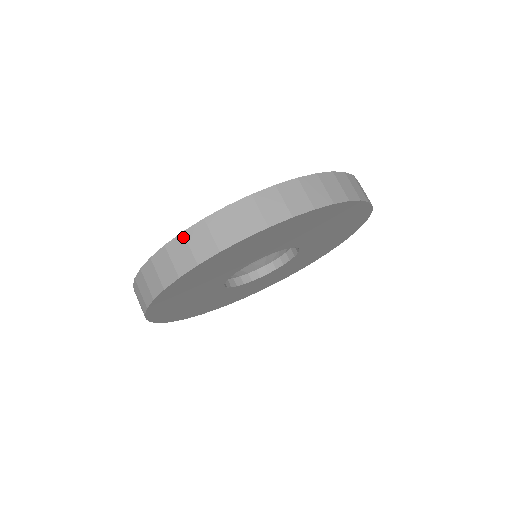
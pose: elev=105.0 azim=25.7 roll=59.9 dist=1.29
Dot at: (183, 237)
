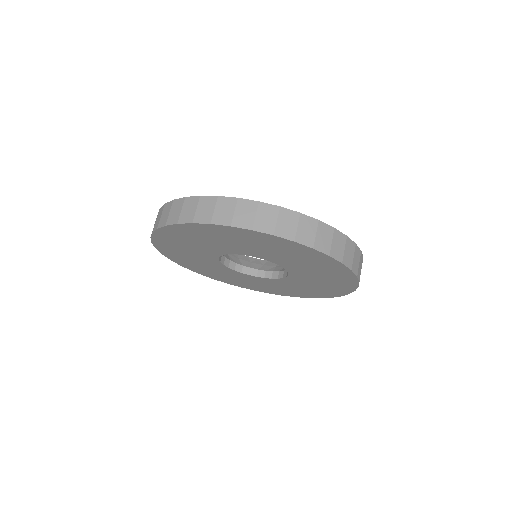
Dot at: occluded
